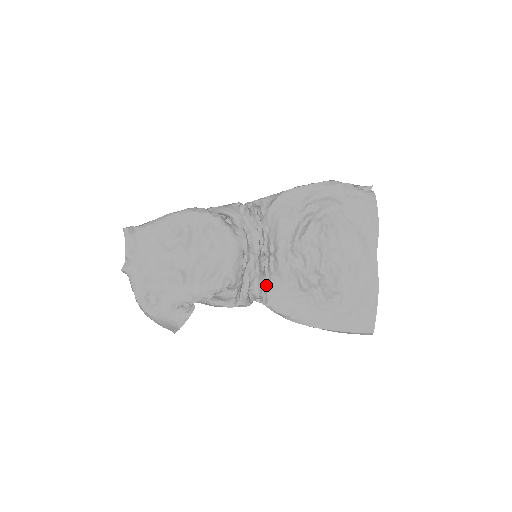
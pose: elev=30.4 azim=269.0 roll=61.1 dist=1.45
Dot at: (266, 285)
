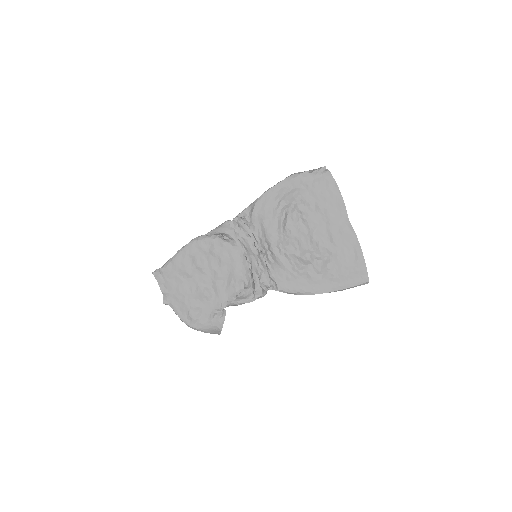
Dot at: (272, 275)
